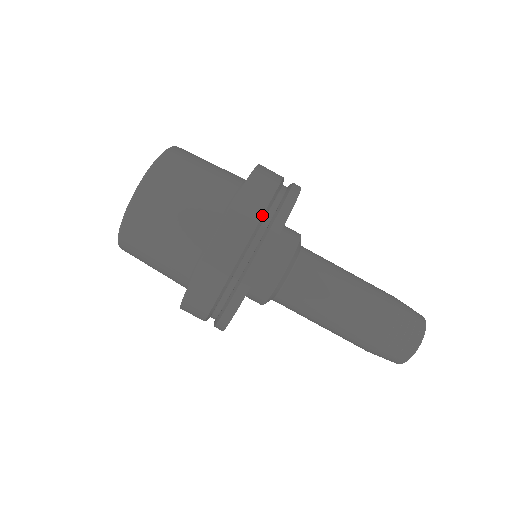
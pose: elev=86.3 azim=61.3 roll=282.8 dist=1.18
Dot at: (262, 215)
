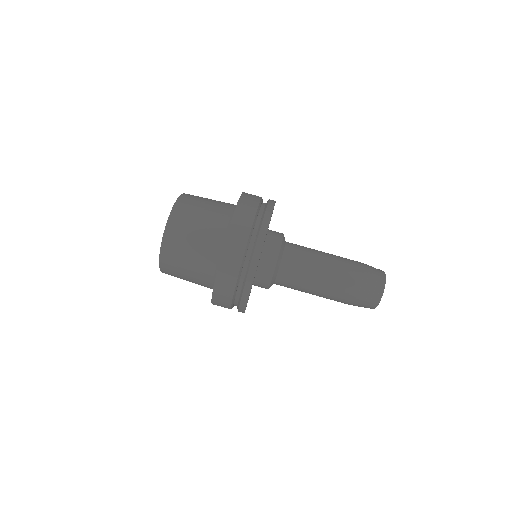
Dot at: (238, 274)
